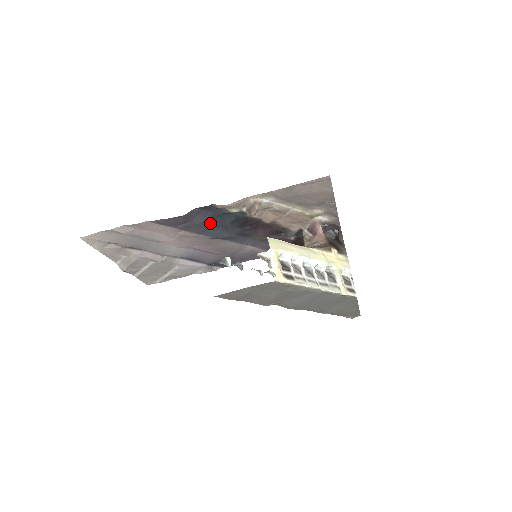
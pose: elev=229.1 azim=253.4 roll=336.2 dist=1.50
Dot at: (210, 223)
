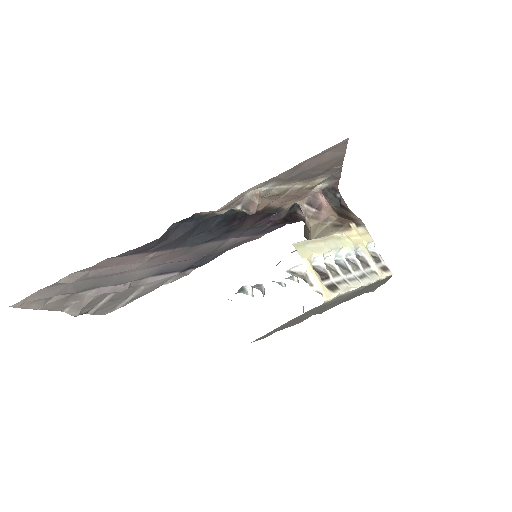
Dot at: (190, 233)
